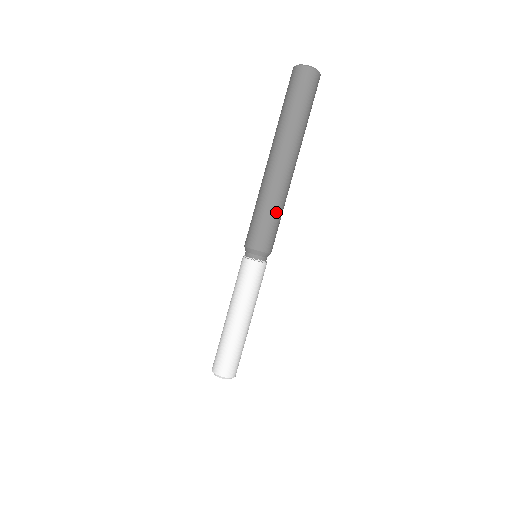
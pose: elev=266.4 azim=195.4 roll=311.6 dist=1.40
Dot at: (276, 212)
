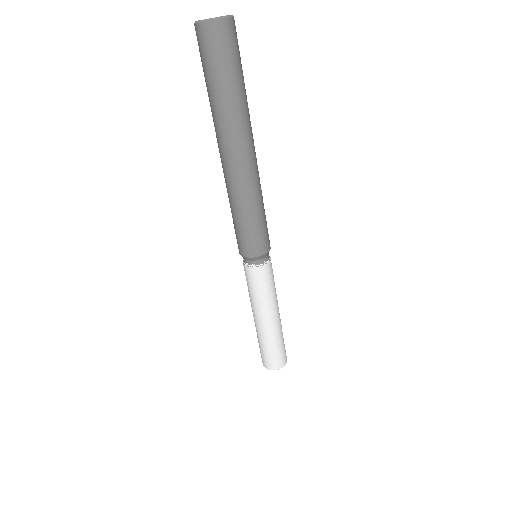
Dot at: (240, 214)
